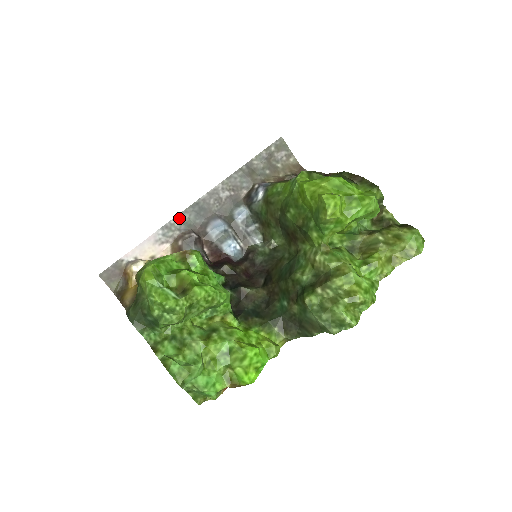
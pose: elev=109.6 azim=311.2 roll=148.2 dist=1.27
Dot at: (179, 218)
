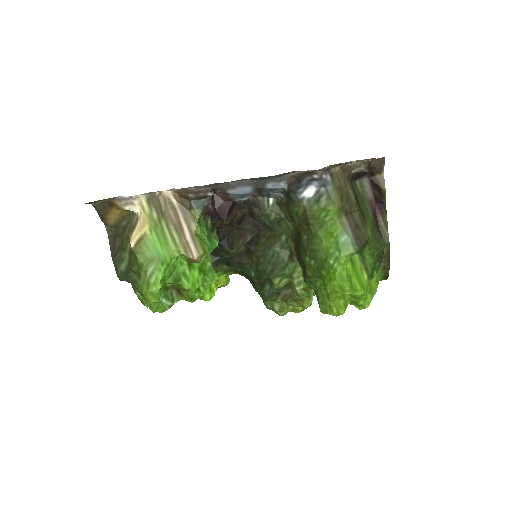
Dot at: (203, 186)
